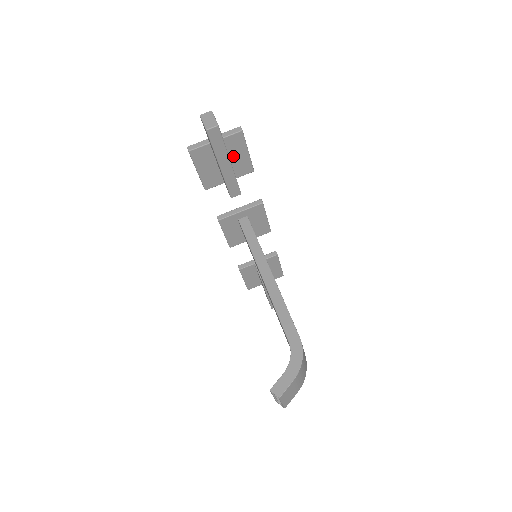
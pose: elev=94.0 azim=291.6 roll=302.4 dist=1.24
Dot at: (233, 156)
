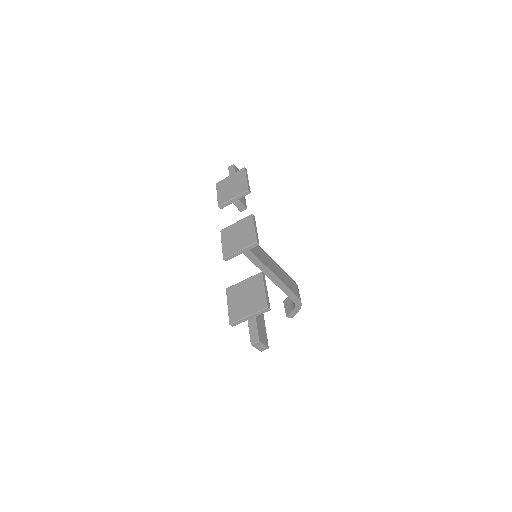
Dot at: occluded
